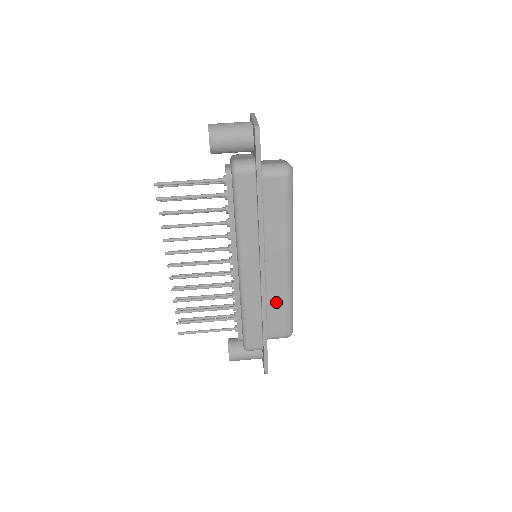
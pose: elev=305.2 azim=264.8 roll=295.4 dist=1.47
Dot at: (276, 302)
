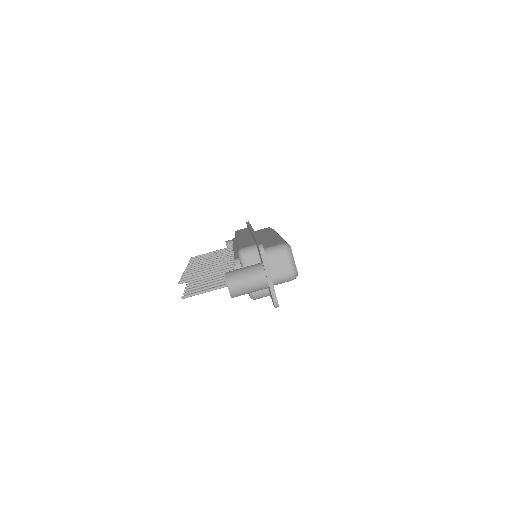
Dot at: occluded
